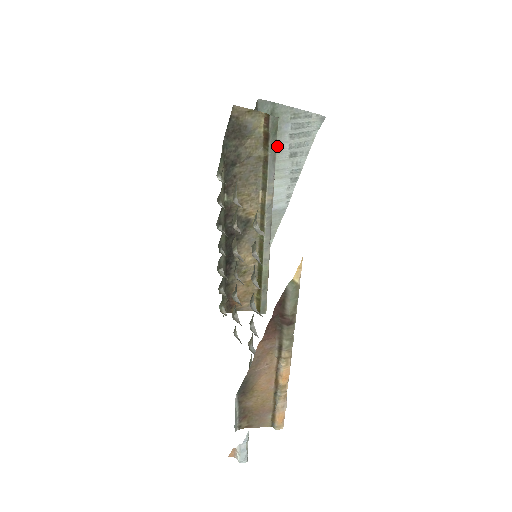
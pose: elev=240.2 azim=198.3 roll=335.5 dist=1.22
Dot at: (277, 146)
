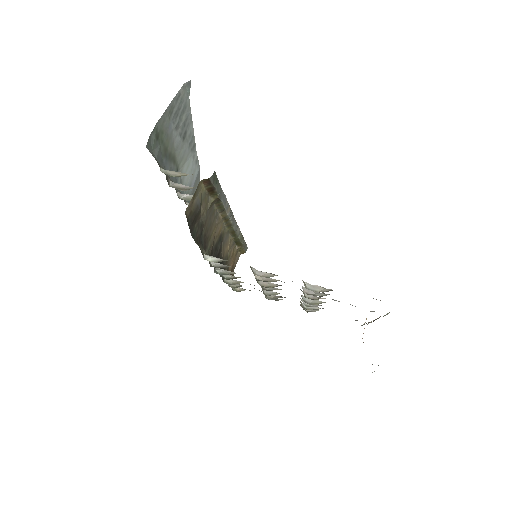
Dot at: (172, 148)
